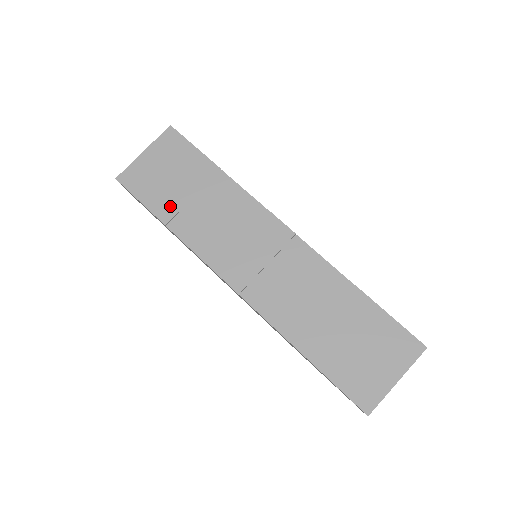
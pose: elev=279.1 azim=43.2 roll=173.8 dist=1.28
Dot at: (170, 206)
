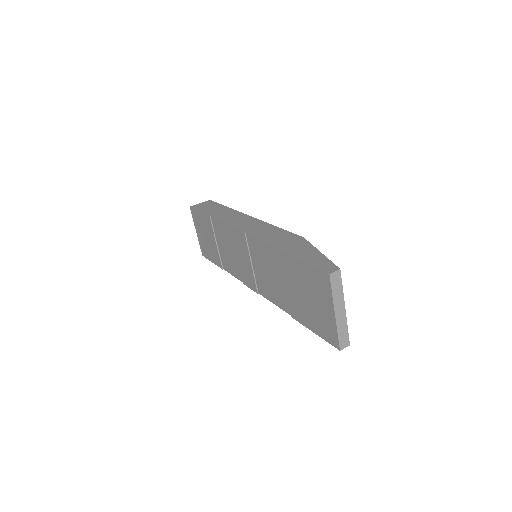
Dot at: (217, 256)
